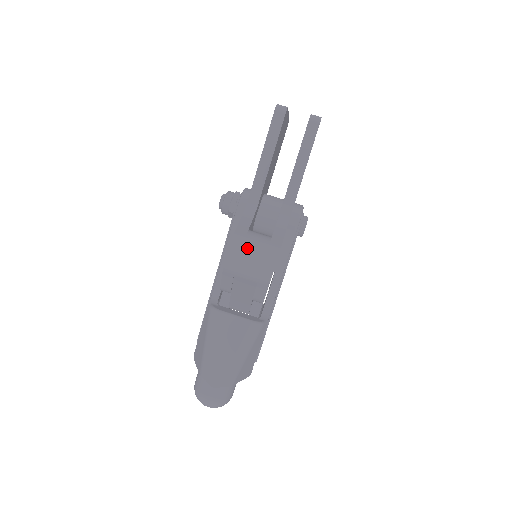
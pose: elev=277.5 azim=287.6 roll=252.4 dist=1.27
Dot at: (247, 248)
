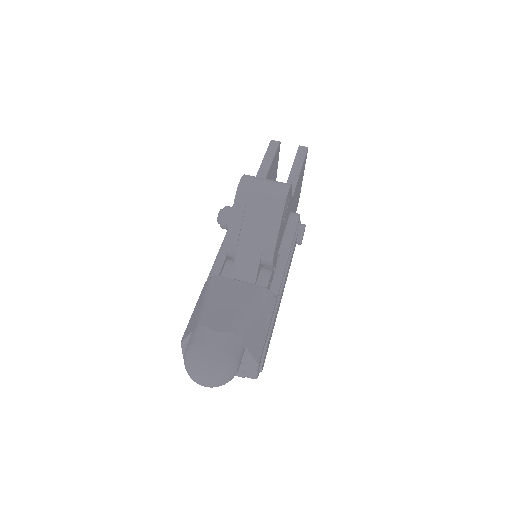
Dot at: (260, 178)
